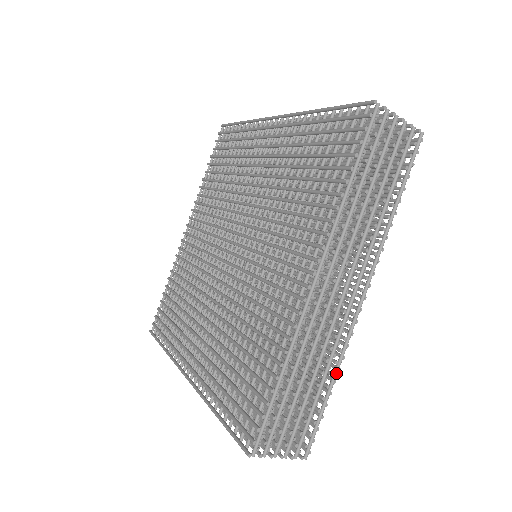
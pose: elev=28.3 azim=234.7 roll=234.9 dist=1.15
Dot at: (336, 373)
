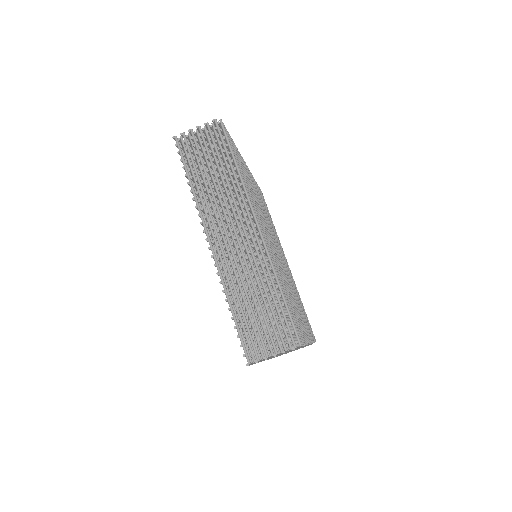
Dot at: (271, 281)
